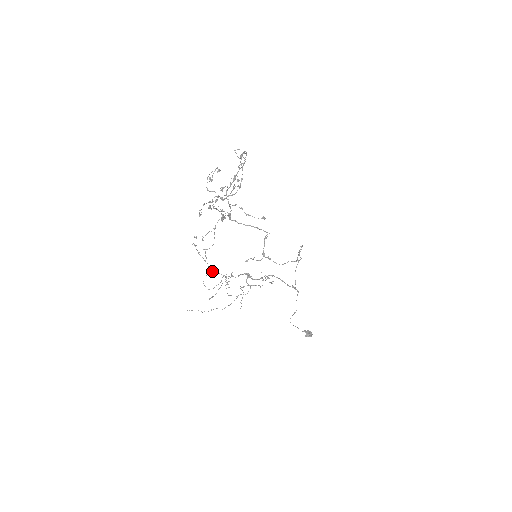
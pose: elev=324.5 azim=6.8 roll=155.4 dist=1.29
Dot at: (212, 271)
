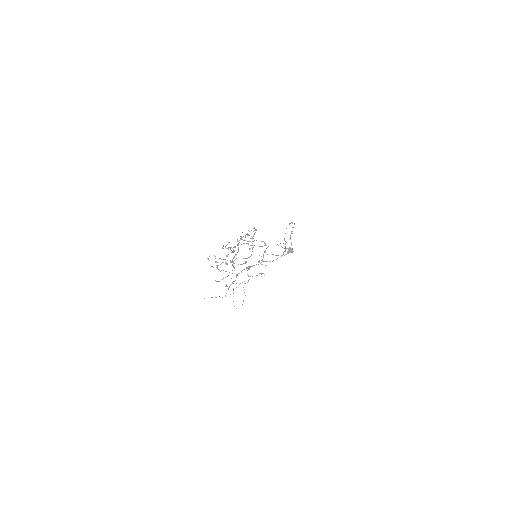
Dot at: occluded
